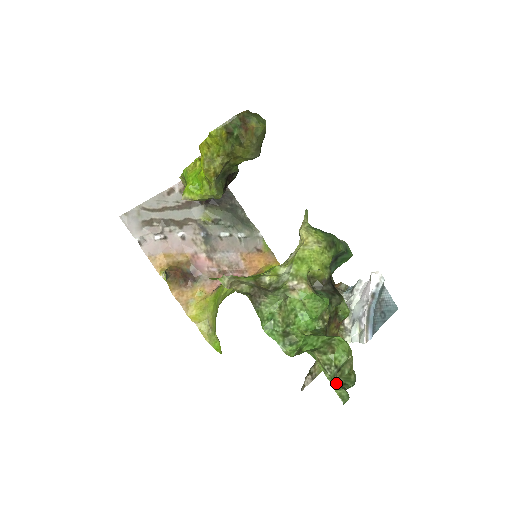
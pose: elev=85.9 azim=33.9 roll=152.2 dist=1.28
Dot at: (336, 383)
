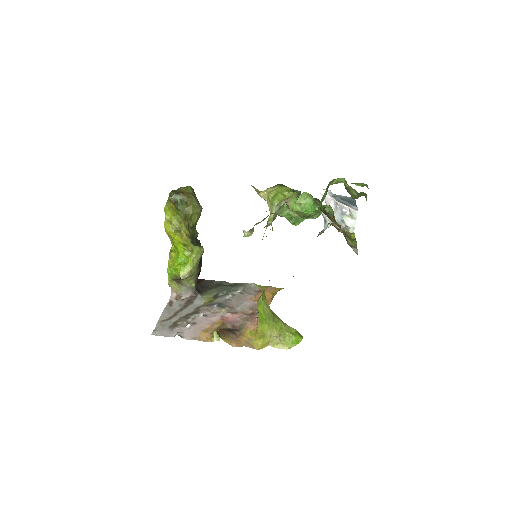
Dot at: occluded
